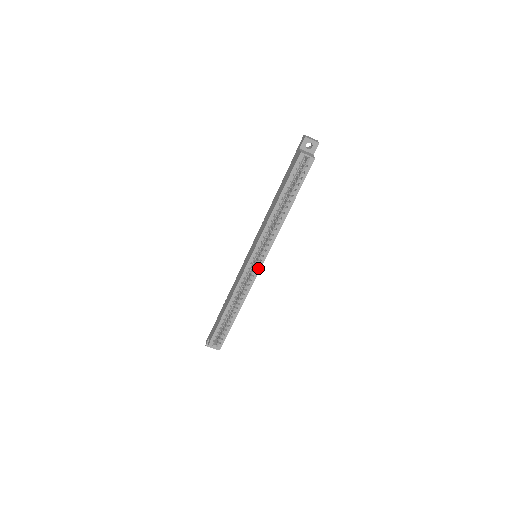
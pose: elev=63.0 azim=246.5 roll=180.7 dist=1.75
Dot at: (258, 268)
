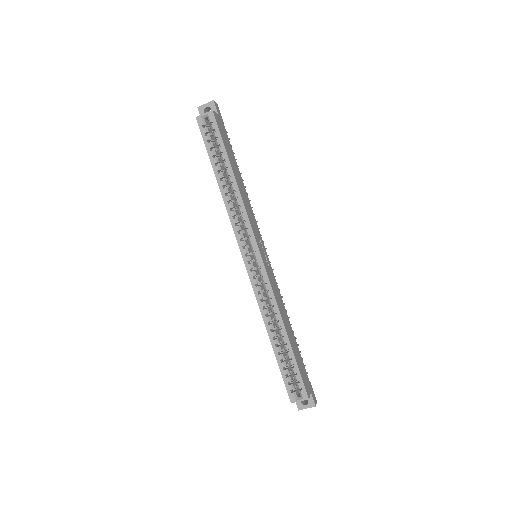
Dot at: (260, 262)
